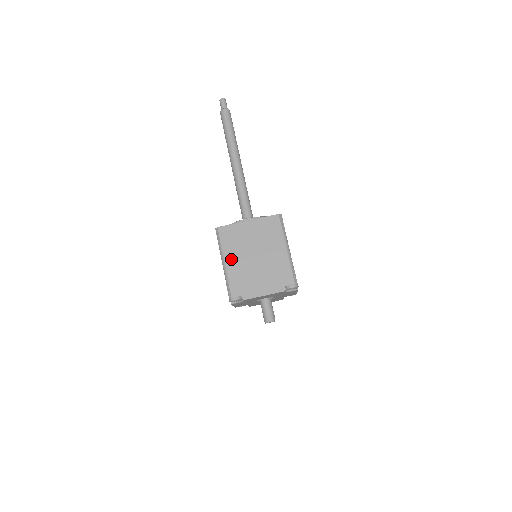
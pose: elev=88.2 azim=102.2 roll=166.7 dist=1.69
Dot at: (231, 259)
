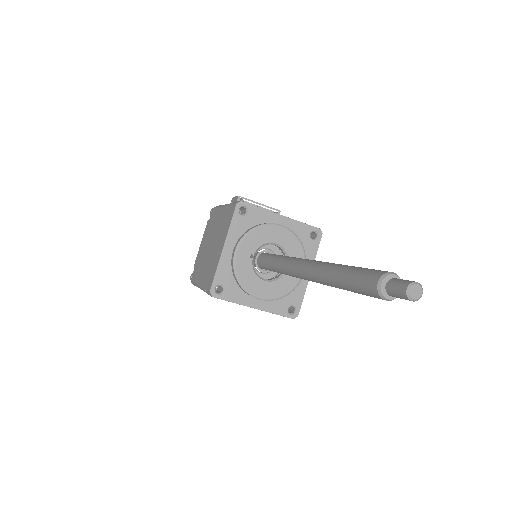
Dot at: occluded
